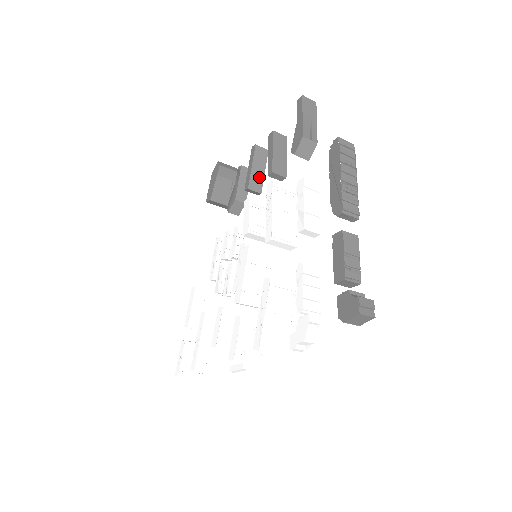
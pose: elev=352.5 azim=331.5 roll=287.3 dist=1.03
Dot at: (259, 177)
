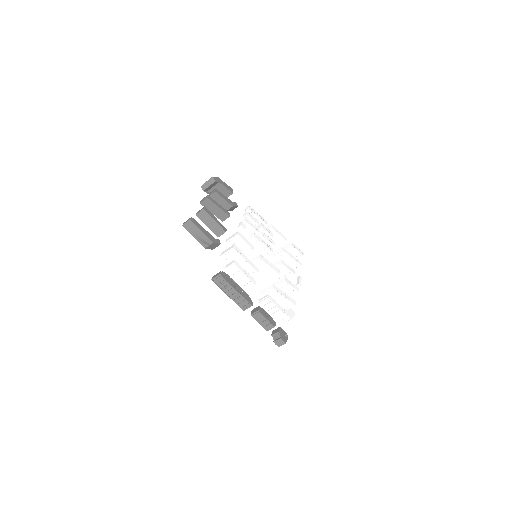
Dot at: (220, 212)
